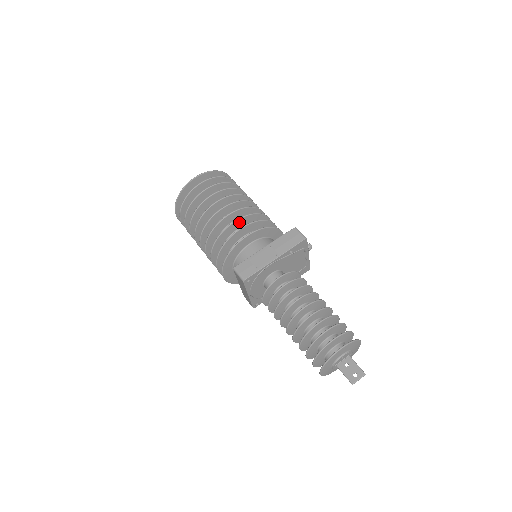
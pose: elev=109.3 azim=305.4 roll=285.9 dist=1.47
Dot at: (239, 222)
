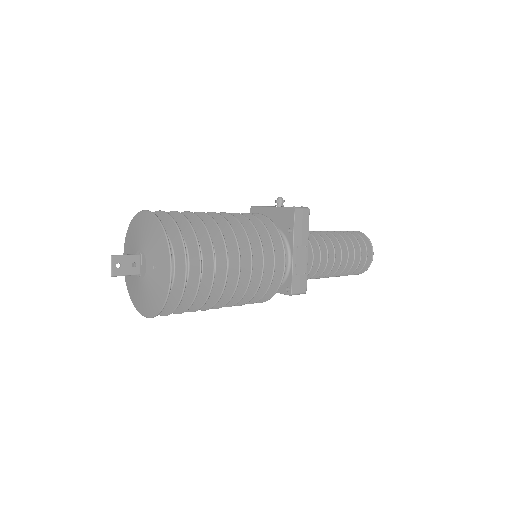
Dot at: (260, 259)
